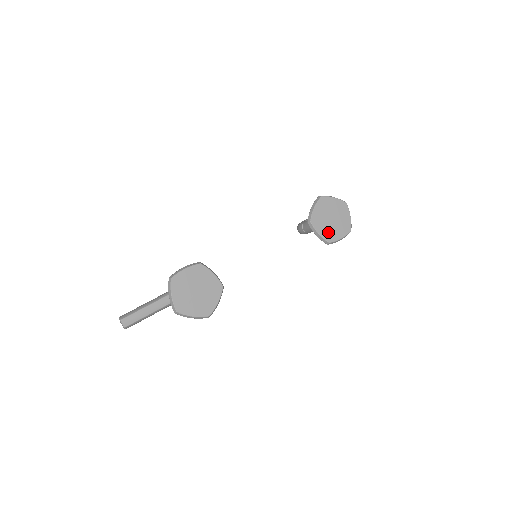
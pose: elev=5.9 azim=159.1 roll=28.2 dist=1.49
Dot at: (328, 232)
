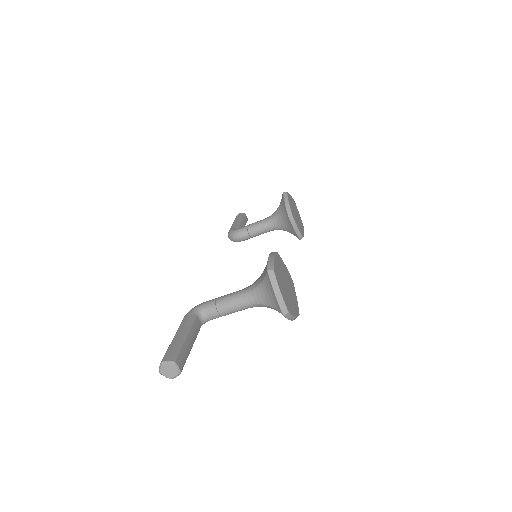
Dot at: (299, 227)
